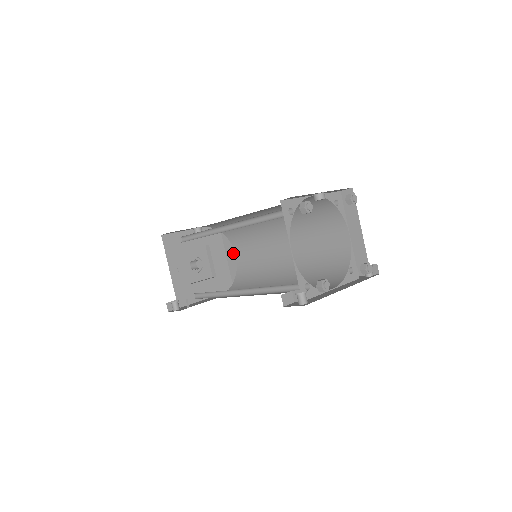
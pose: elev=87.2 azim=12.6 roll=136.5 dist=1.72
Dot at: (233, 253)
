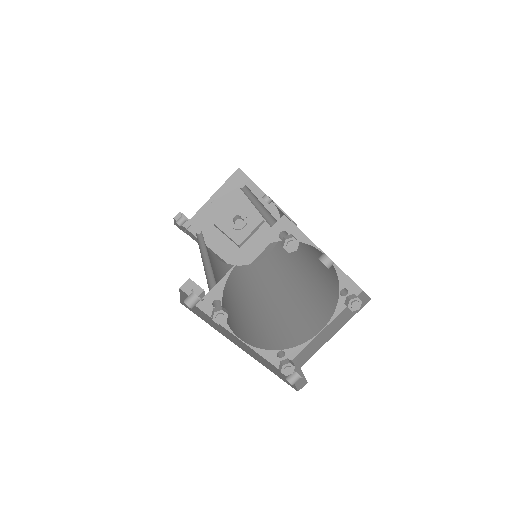
Dot at: (271, 249)
